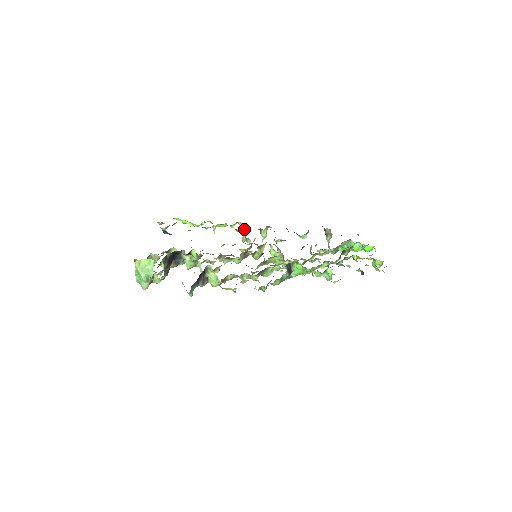
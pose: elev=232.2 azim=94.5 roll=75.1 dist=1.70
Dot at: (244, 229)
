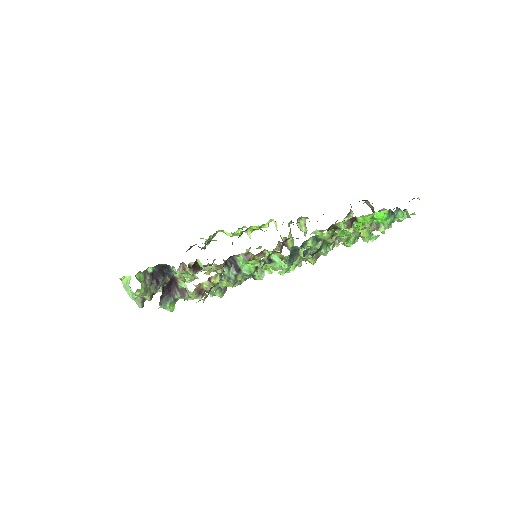
Dot at: (276, 227)
